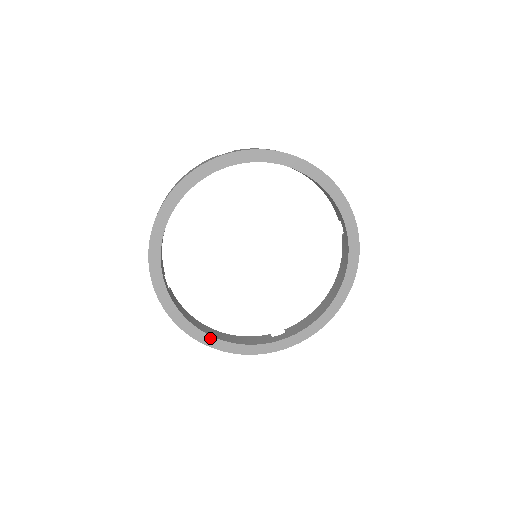
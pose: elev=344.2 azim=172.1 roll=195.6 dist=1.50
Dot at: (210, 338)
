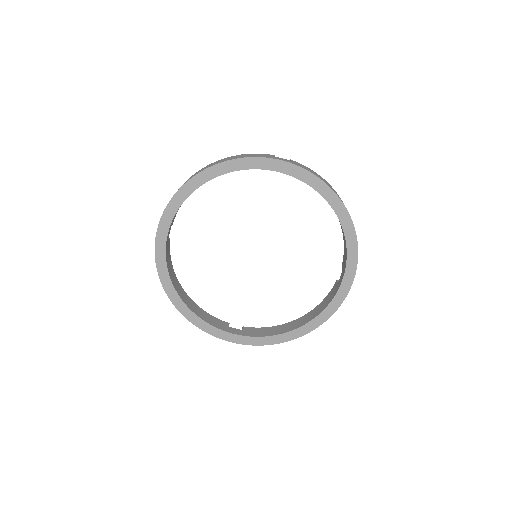
Dot at: (178, 299)
